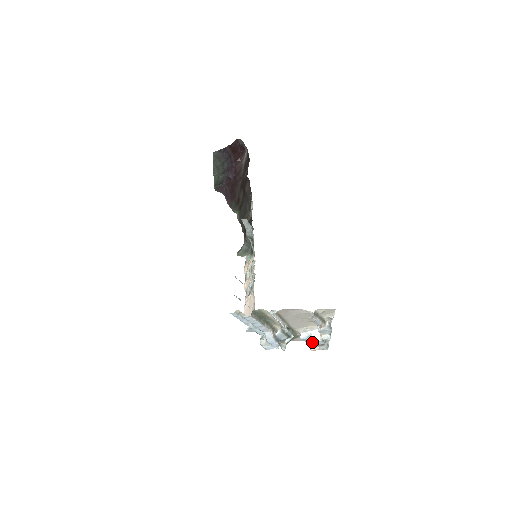
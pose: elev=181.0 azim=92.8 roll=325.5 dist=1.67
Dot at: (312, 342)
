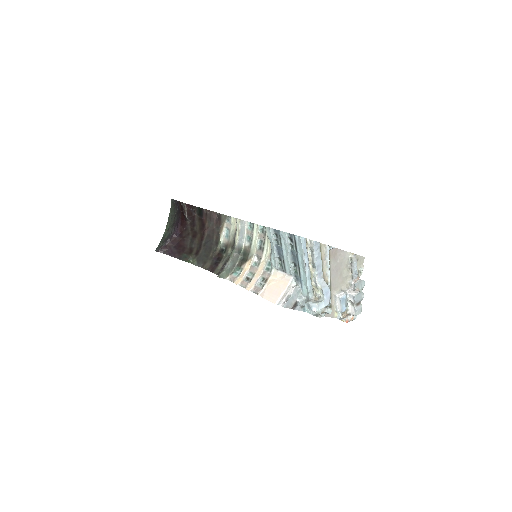
Dot at: (346, 309)
